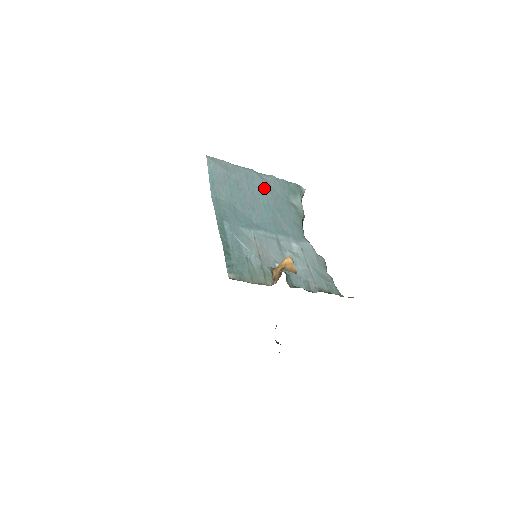
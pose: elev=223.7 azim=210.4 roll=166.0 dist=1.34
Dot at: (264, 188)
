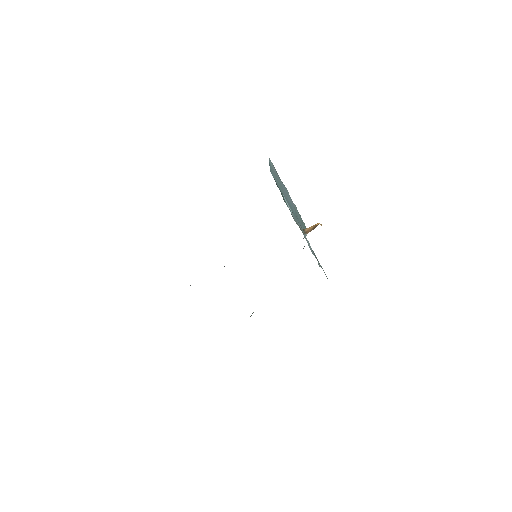
Dot at: (292, 204)
